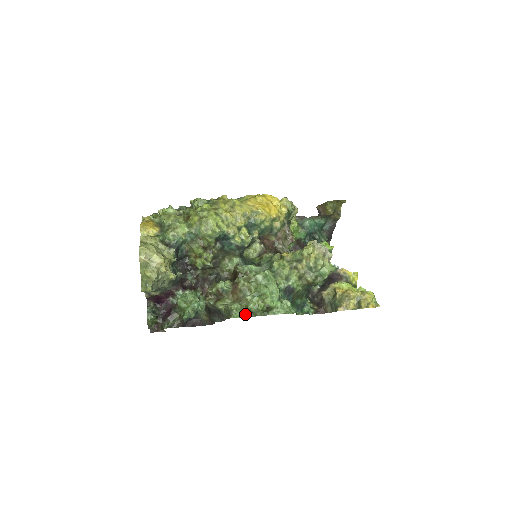
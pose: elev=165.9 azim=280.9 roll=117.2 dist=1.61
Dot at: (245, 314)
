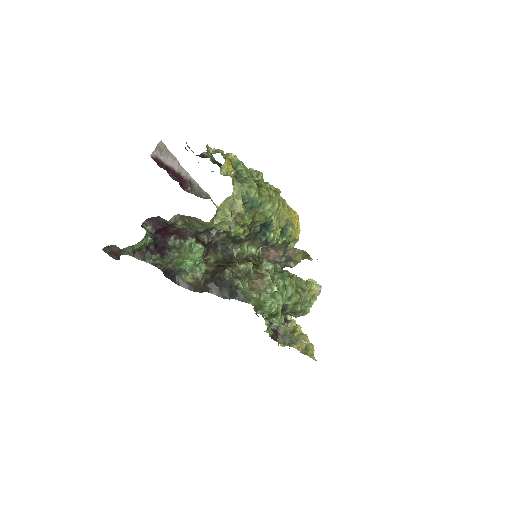
Dot at: (256, 307)
